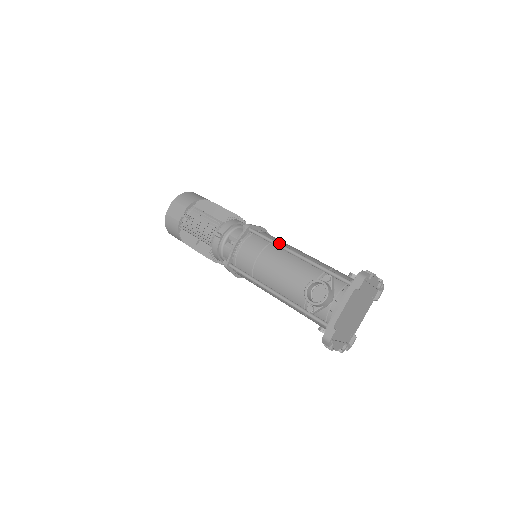
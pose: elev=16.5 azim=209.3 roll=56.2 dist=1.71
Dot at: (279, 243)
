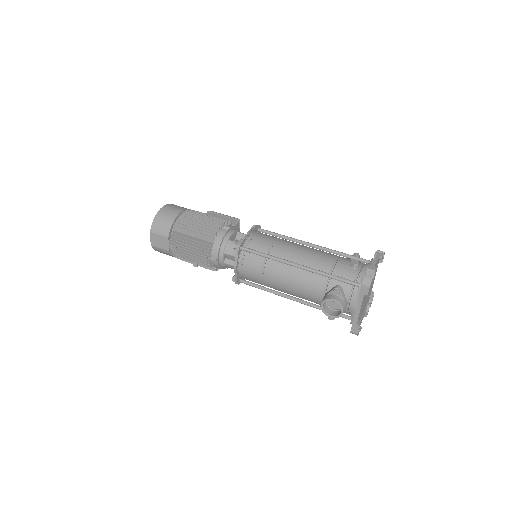
Dot at: (275, 258)
